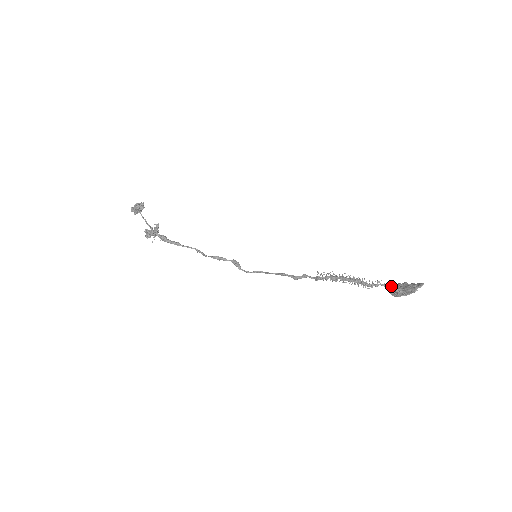
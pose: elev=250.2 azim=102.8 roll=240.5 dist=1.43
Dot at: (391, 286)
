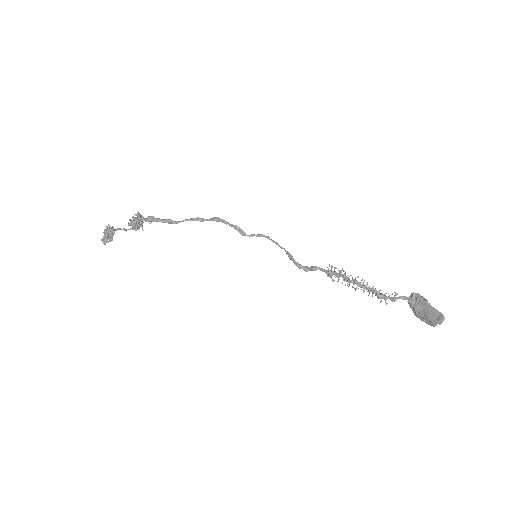
Dot at: (411, 298)
